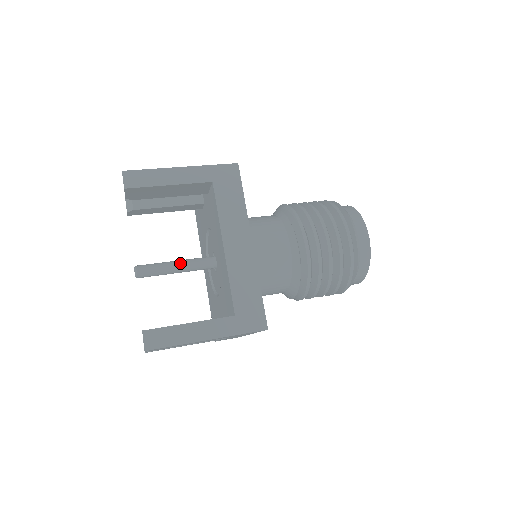
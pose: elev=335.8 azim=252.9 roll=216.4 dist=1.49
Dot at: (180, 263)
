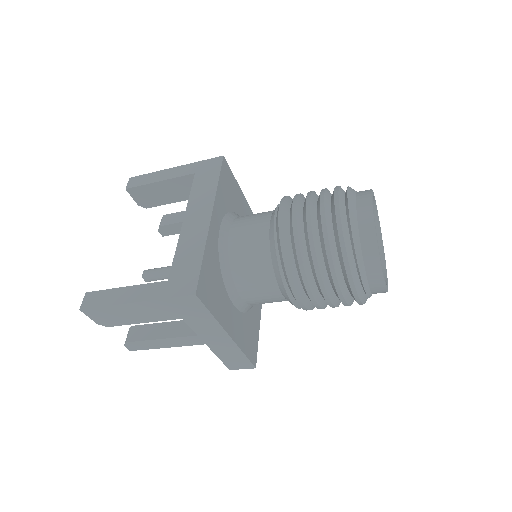
Dot at: occluded
